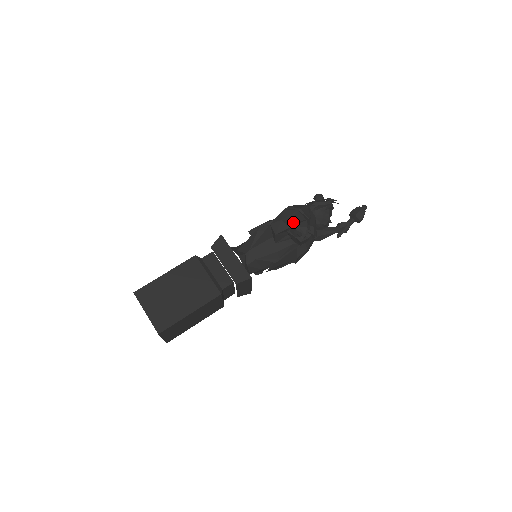
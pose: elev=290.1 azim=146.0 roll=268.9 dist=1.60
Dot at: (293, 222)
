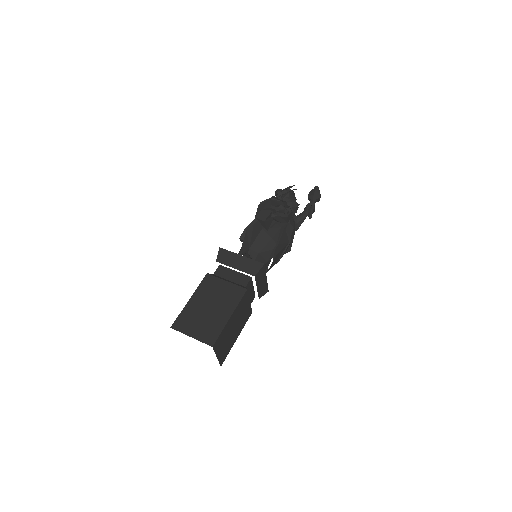
Dot at: (272, 207)
